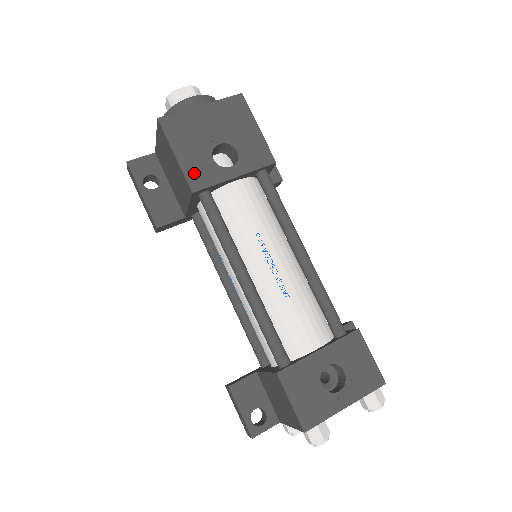
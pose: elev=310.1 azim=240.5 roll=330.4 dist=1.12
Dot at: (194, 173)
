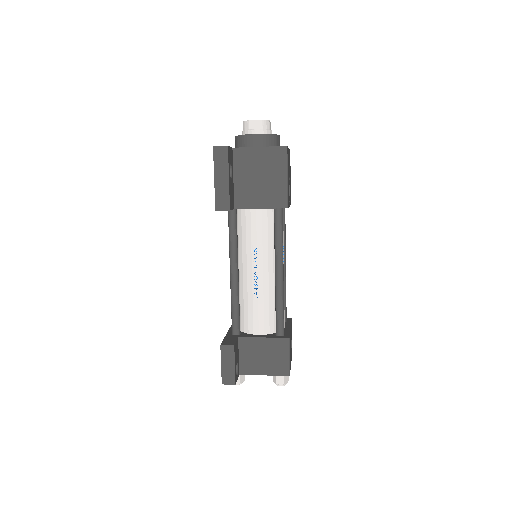
Dot at: (288, 195)
